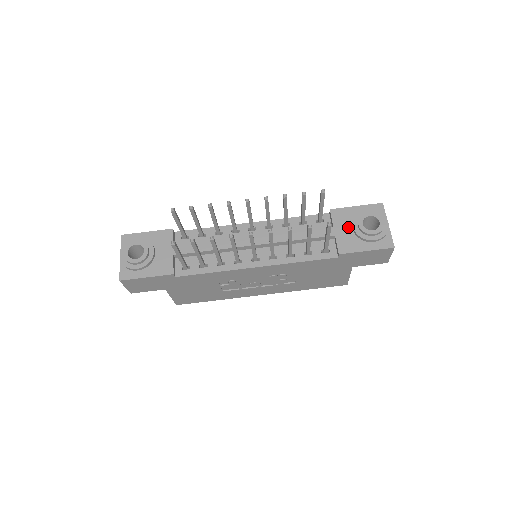
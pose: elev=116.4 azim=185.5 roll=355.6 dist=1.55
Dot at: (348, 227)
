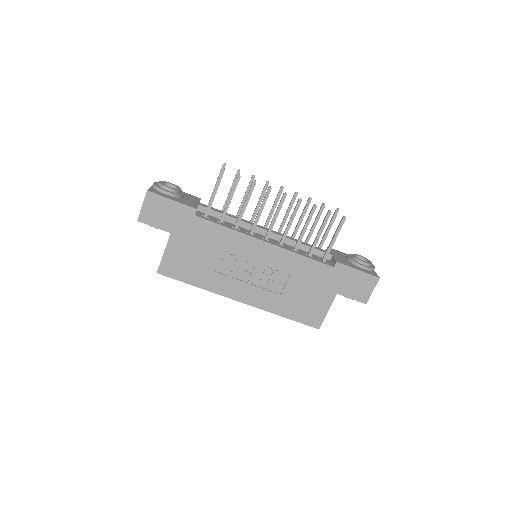
Dot at: (343, 257)
